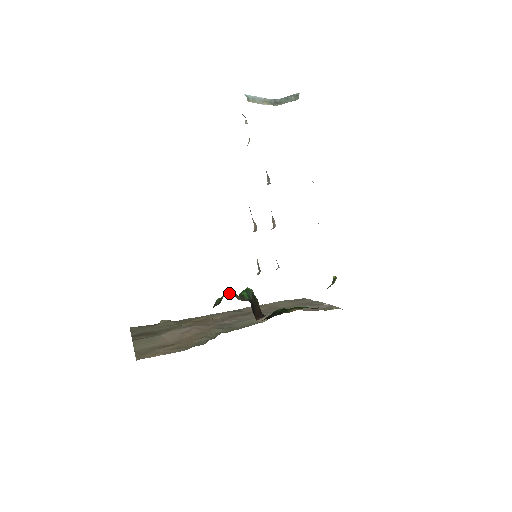
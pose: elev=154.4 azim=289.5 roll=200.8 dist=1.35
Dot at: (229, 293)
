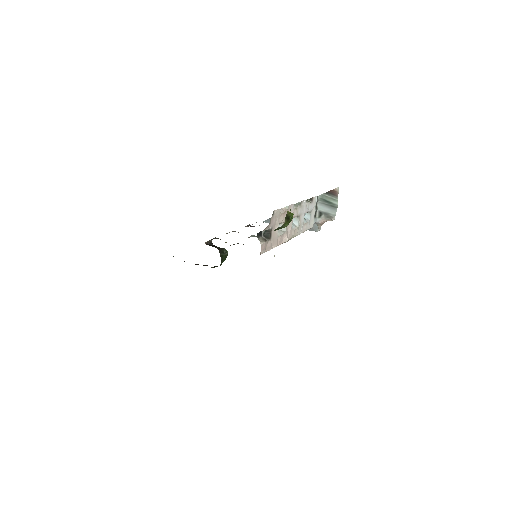
Dot at: occluded
